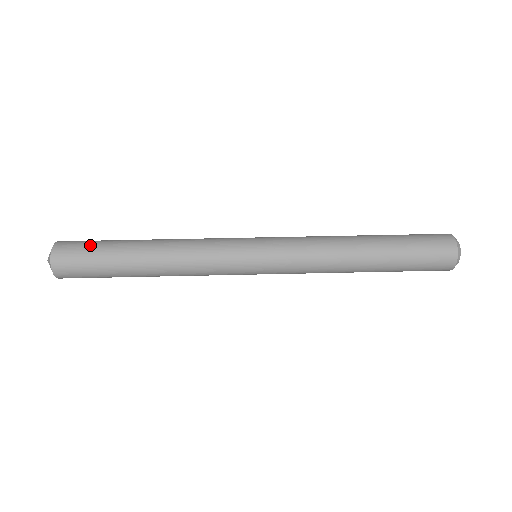
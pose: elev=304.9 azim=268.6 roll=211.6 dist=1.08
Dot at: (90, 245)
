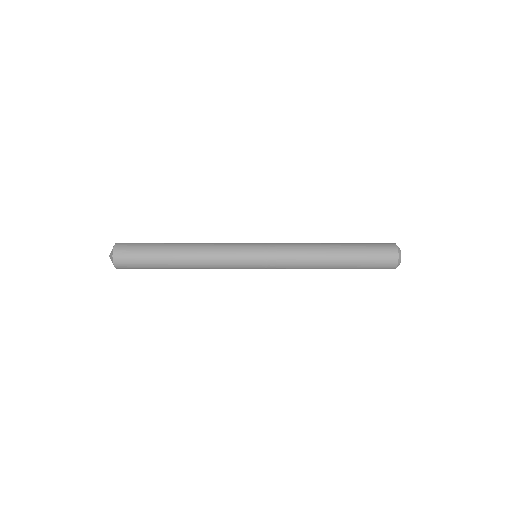
Dot at: (141, 243)
